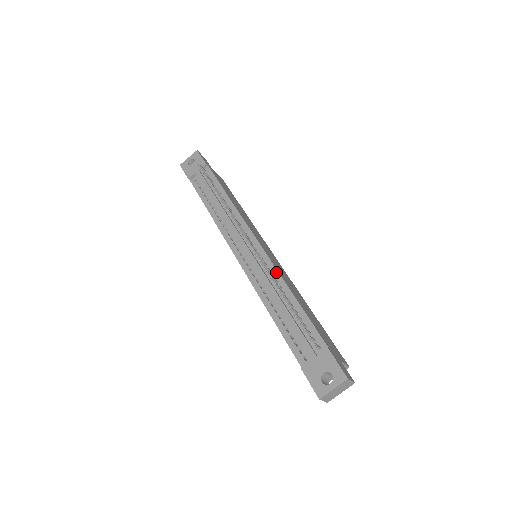
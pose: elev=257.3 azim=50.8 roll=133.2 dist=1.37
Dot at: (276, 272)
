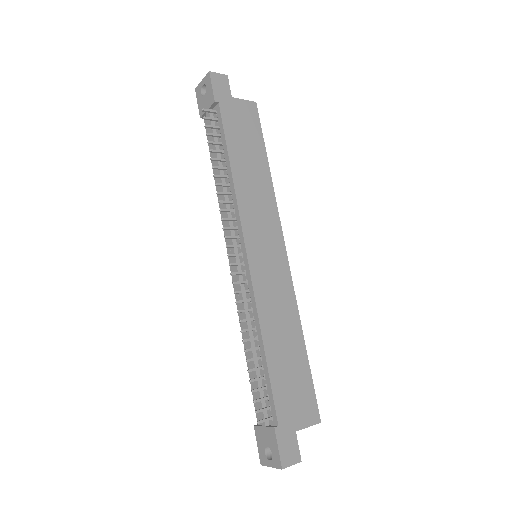
Dot at: (254, 306)
